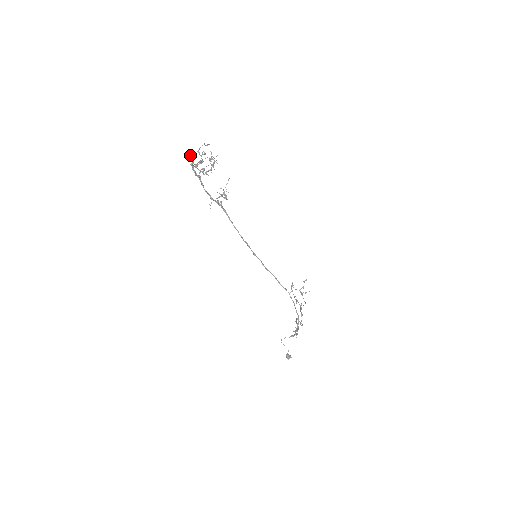
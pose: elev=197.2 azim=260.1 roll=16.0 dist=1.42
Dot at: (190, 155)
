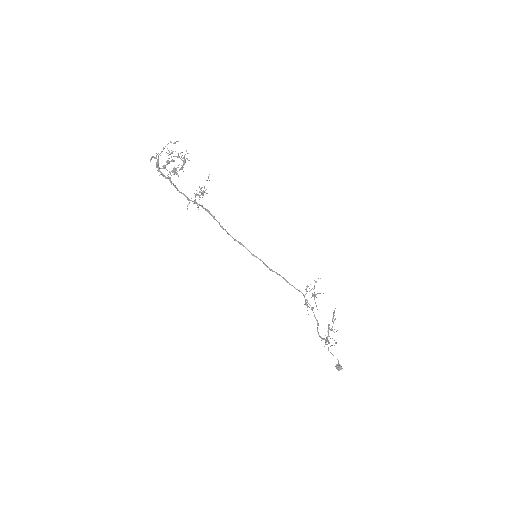
Dot at: (152, 157)
